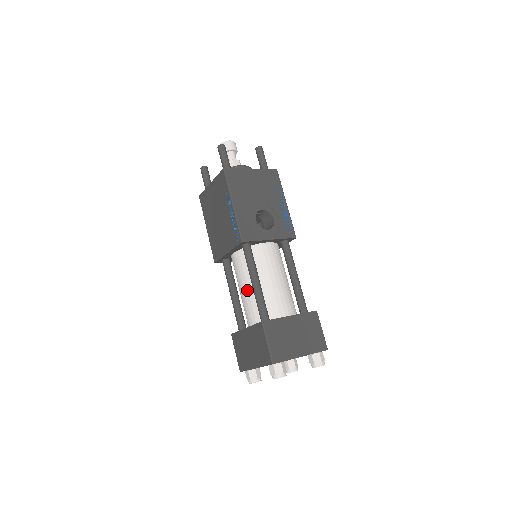
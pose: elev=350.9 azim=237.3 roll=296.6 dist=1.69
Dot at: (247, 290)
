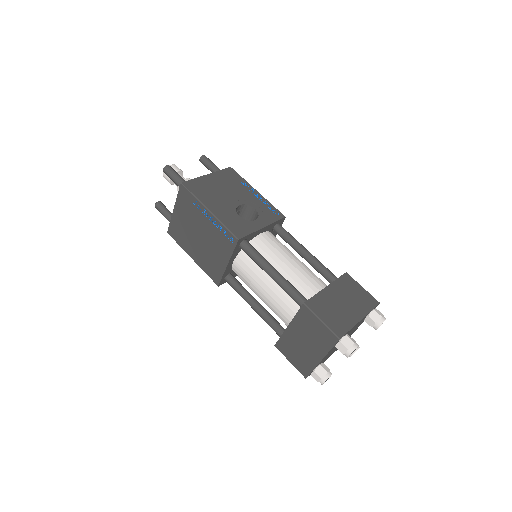
Dot at: (268, 288)
